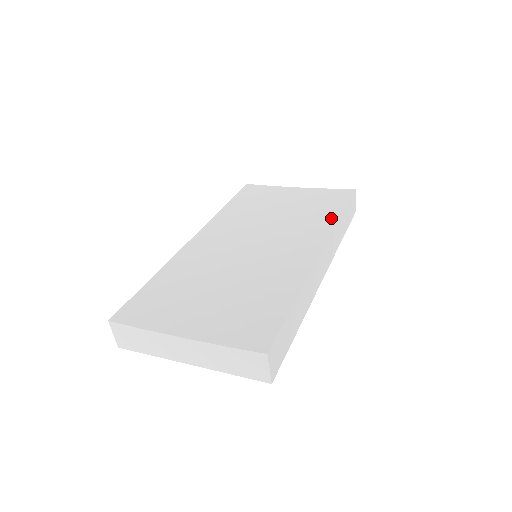
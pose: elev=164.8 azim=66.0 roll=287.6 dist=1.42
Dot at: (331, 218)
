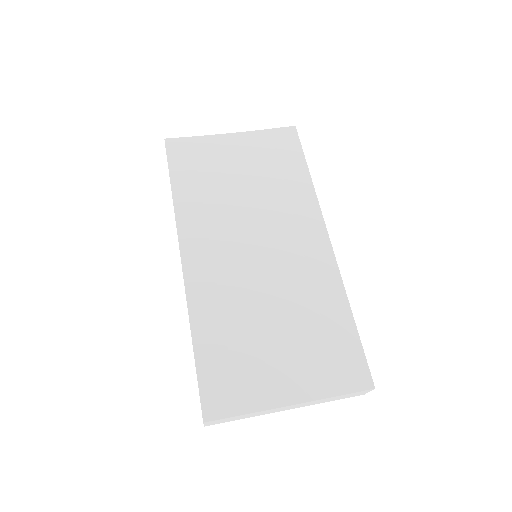
Dot at: (304, 184)
